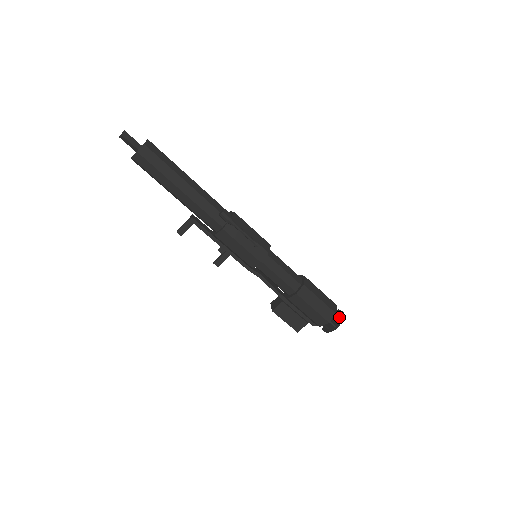
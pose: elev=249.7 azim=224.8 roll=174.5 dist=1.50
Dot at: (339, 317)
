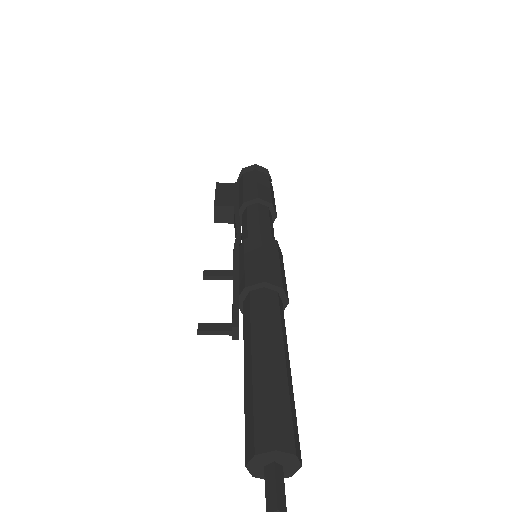
Dot at: occluded
